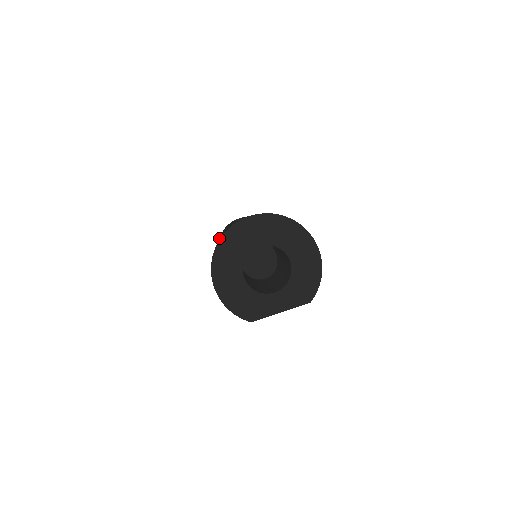
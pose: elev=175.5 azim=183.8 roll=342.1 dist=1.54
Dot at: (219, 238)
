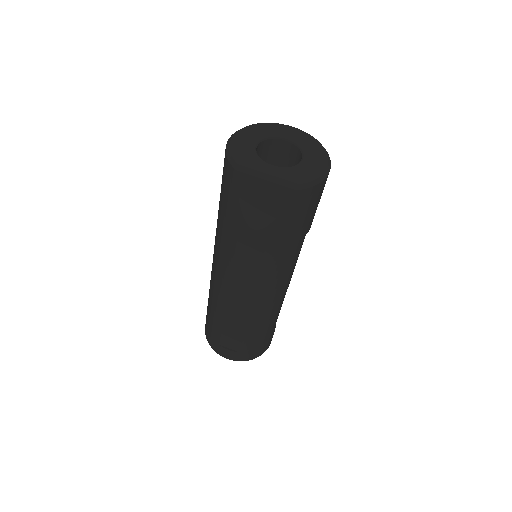
Dot at: occluded
